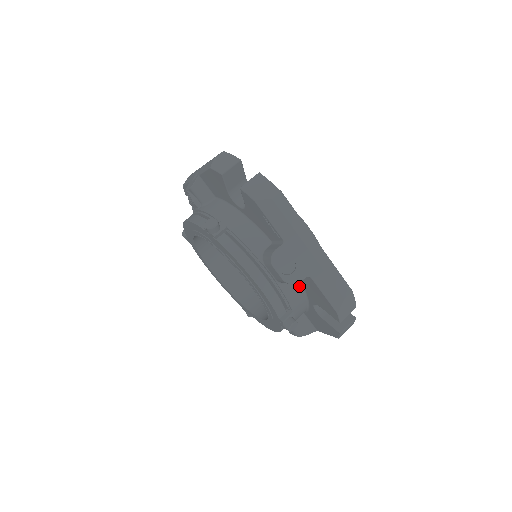
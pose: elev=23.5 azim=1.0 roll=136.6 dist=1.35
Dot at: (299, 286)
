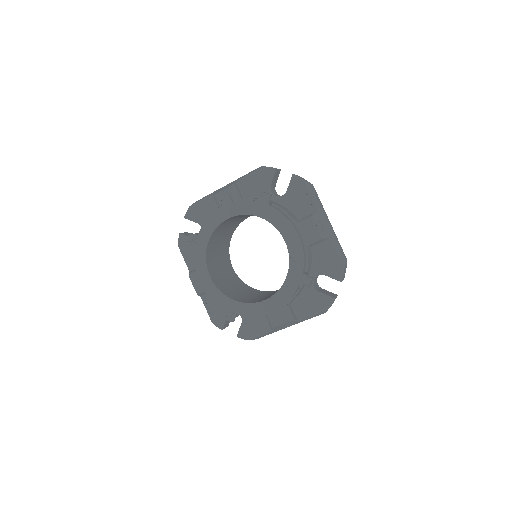
Dot at: (311, 256)
